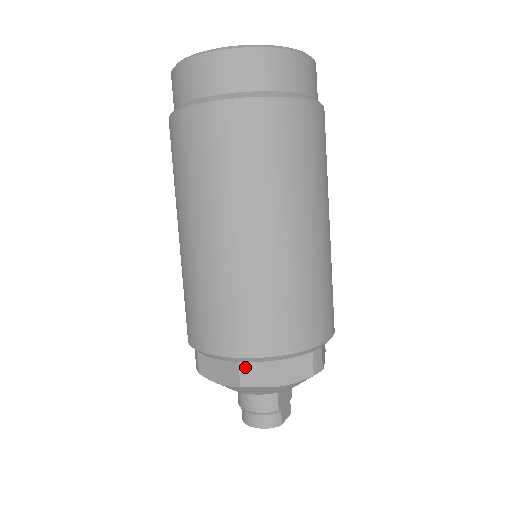
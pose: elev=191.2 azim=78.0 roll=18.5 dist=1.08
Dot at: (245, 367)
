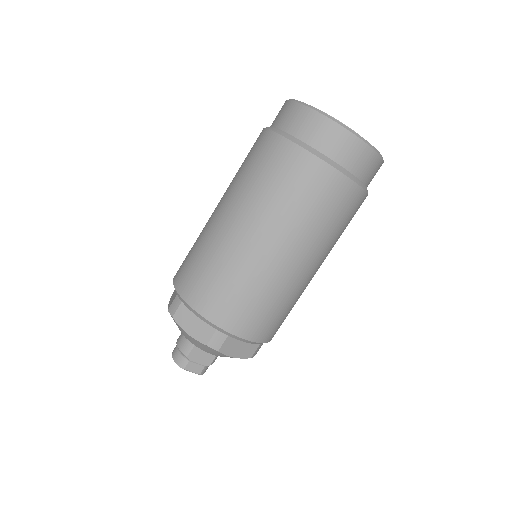
Dot at: (177, 300)
